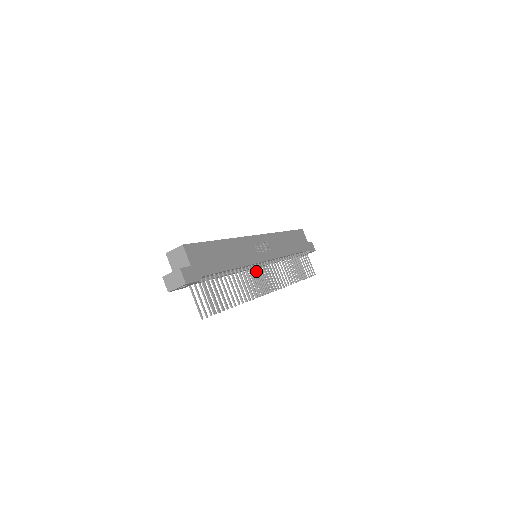
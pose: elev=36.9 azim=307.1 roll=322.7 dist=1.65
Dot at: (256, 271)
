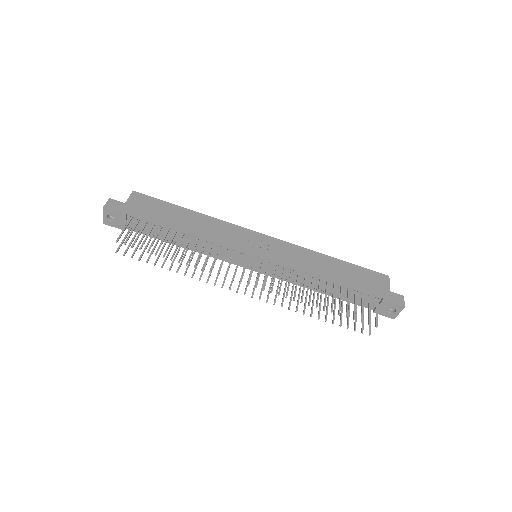
Dot at: (250, 272)
